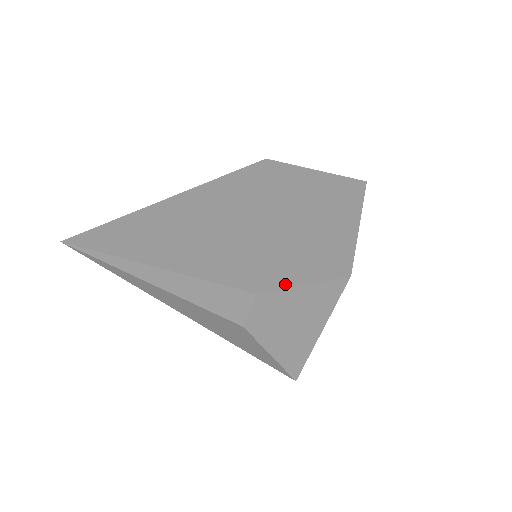
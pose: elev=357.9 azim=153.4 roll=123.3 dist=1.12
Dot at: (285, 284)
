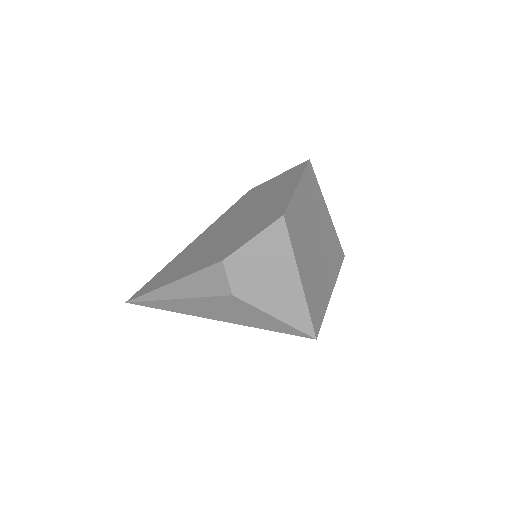
Dot at: (241, 245)
